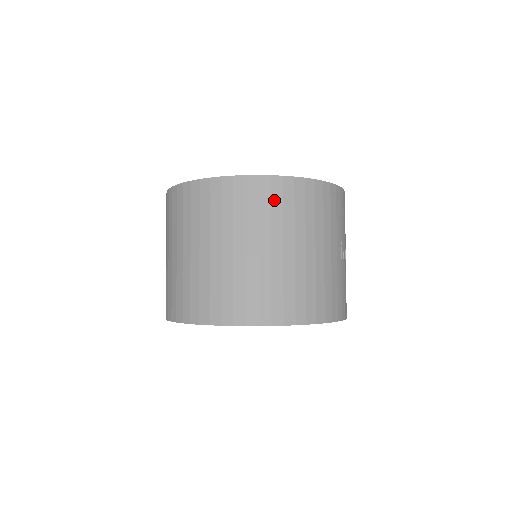
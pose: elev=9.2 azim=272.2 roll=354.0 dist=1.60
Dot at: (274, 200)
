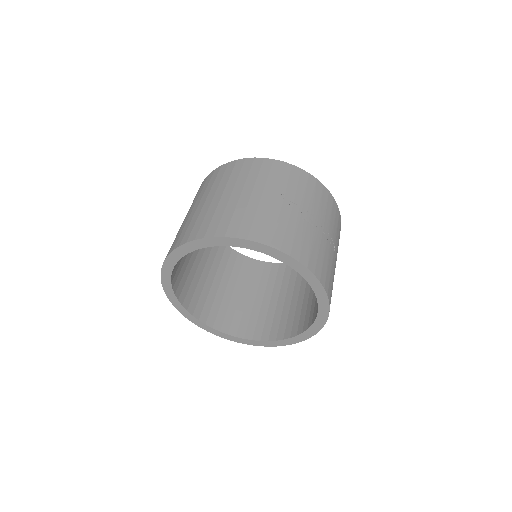
Dot at: (219, 175)
